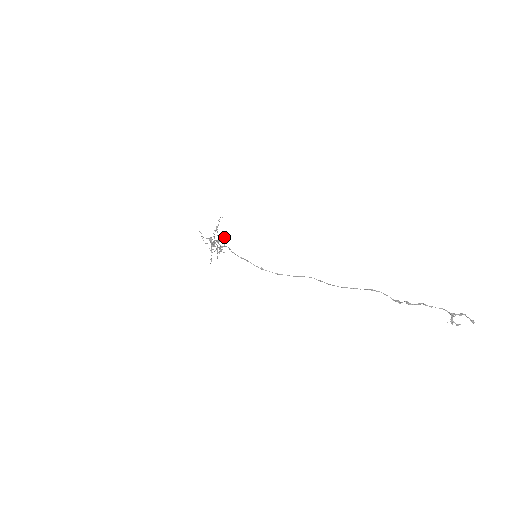
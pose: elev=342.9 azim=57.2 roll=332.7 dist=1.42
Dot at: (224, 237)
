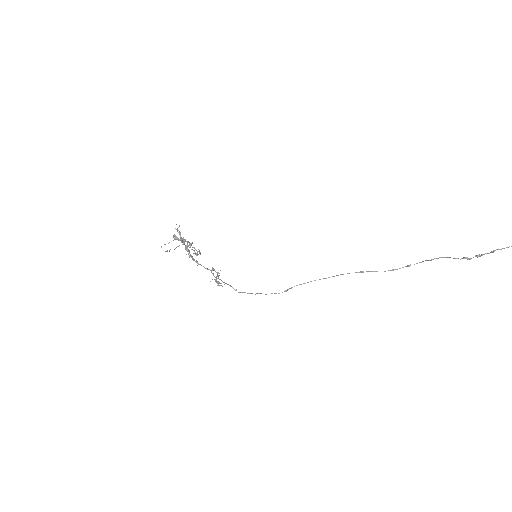
Dot at: (216, 276)
